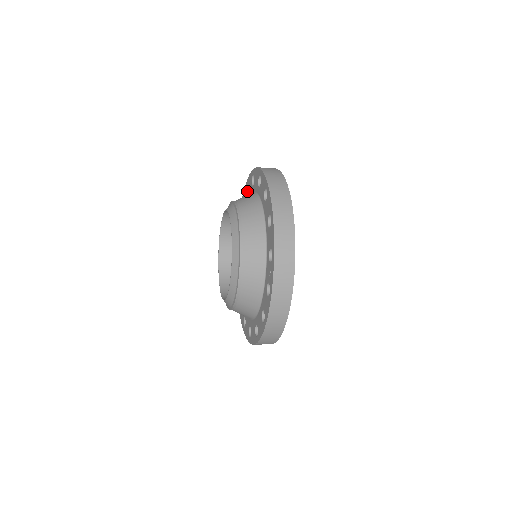
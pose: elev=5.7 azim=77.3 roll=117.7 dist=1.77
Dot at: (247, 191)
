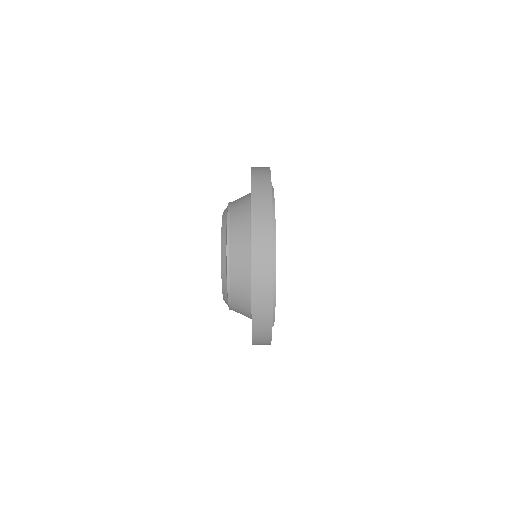
Dot at: occluded
